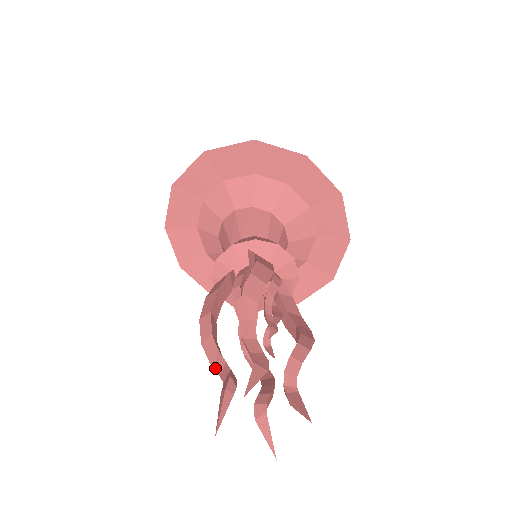
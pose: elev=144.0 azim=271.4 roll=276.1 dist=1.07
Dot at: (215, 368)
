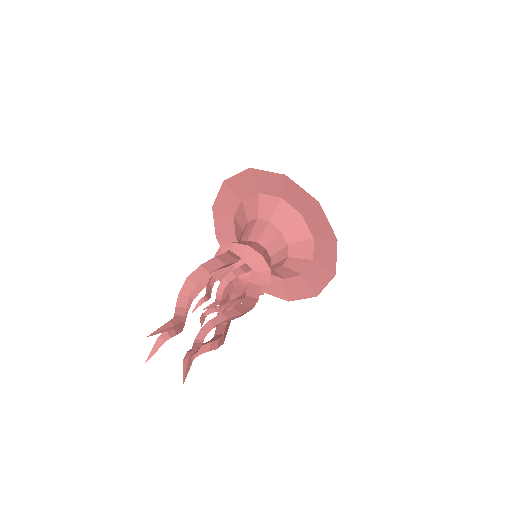
Dot at: occluded
